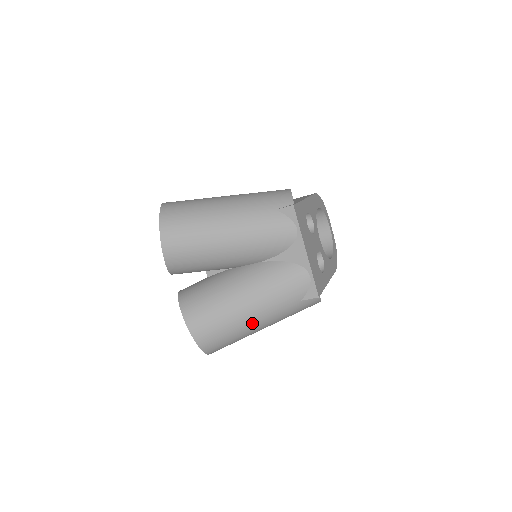
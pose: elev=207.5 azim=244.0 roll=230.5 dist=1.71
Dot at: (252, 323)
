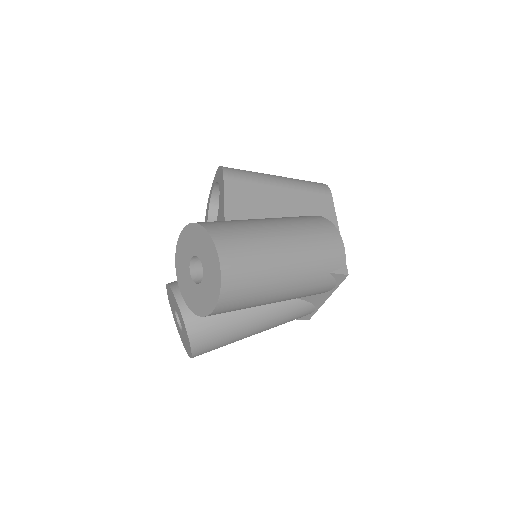
Dot at: occluded
